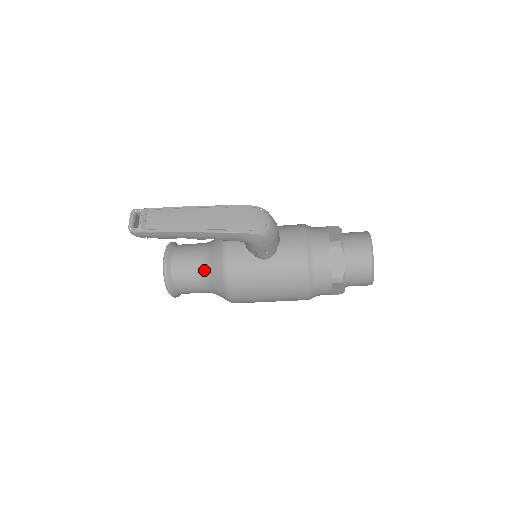
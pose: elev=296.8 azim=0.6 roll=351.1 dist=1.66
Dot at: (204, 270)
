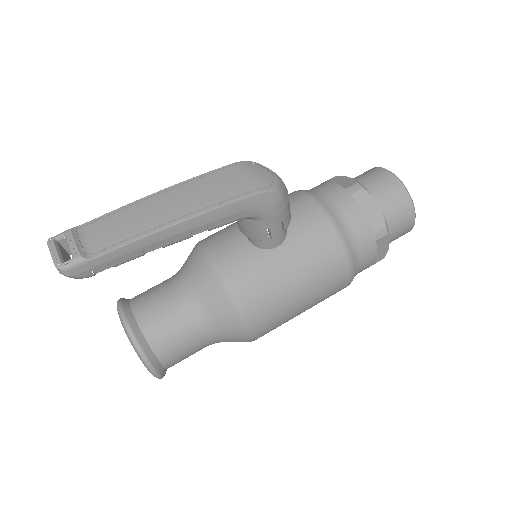
Dot at: (194, 308)
